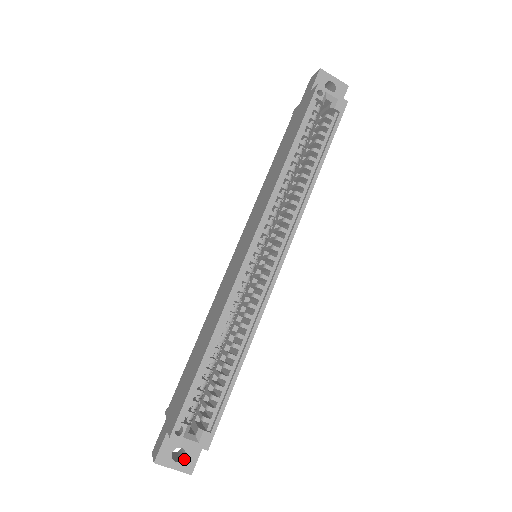
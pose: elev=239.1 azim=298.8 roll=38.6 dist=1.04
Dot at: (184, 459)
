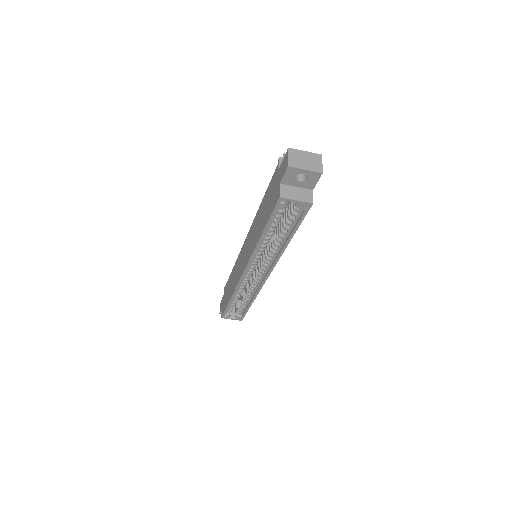
Dot at: occluded
